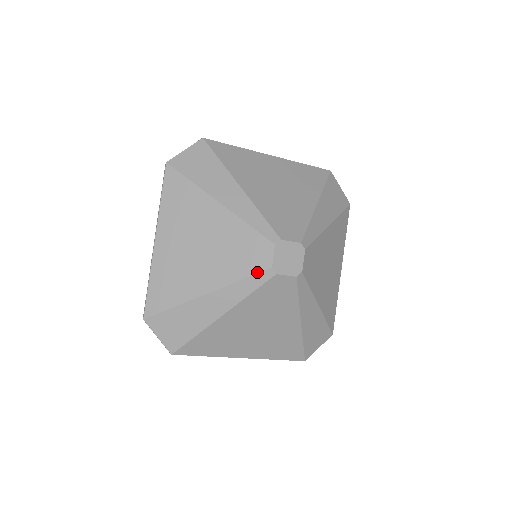
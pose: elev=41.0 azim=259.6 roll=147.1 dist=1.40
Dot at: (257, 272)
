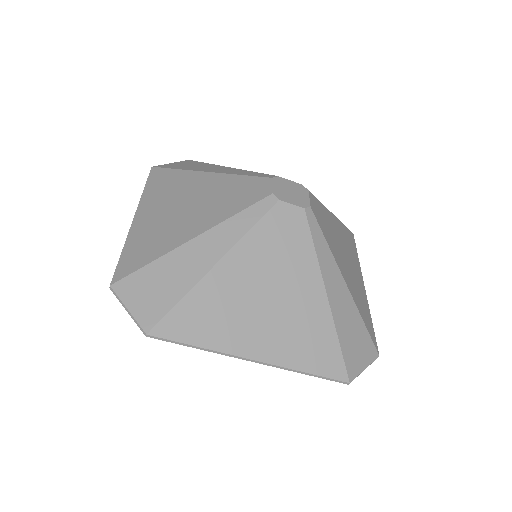
Dot at: (256, 202)
